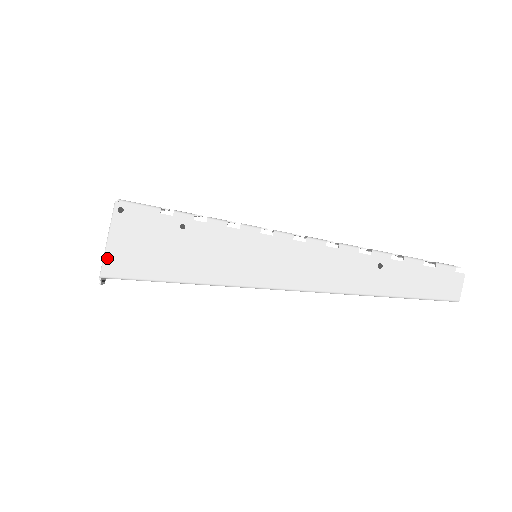
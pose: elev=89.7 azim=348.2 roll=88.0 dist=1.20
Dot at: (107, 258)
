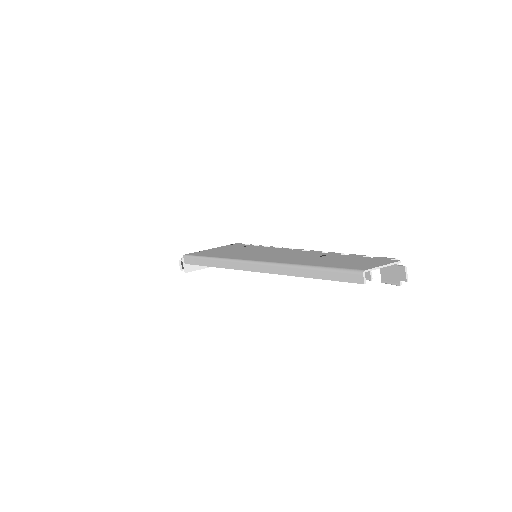
Dot at: occluded
